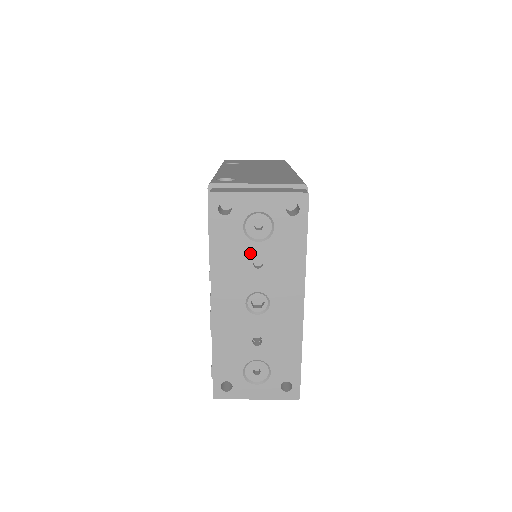
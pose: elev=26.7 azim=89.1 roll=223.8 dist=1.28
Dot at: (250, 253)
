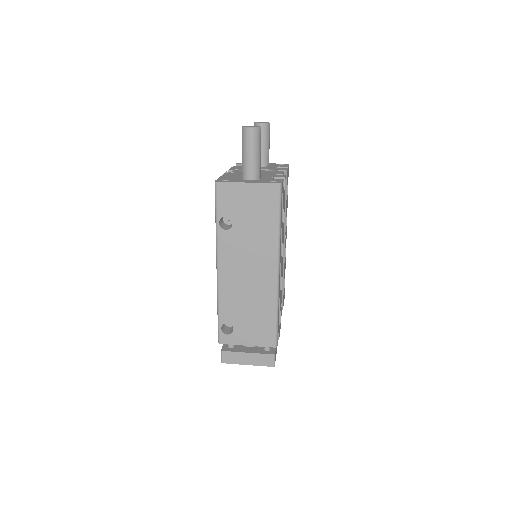
Dot at: occluded
